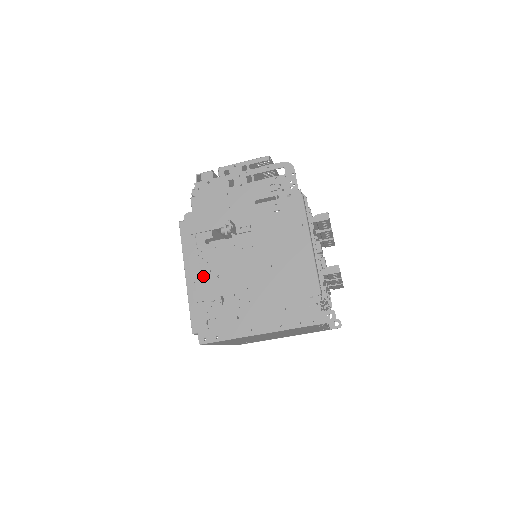
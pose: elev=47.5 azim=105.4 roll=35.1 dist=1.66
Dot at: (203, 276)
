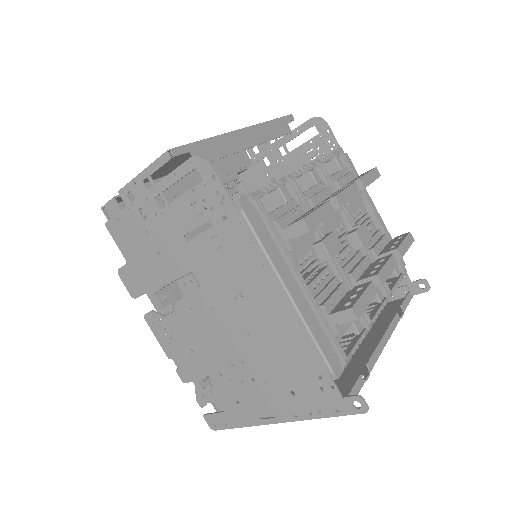
Dot at: (176, 351)
